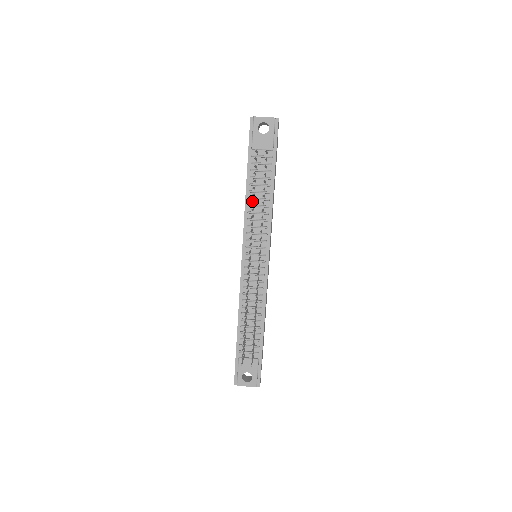
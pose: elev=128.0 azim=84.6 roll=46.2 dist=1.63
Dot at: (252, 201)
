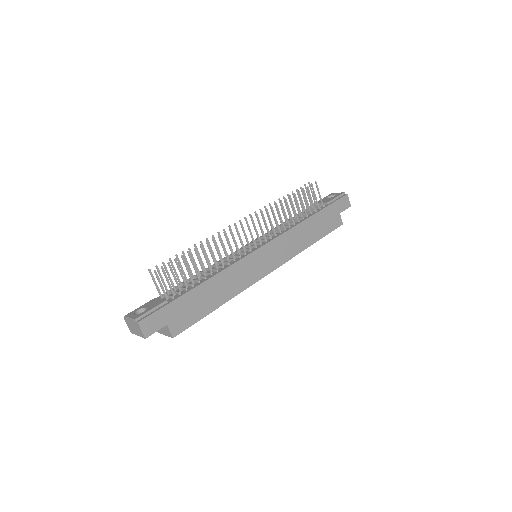
Dot at: occluded
